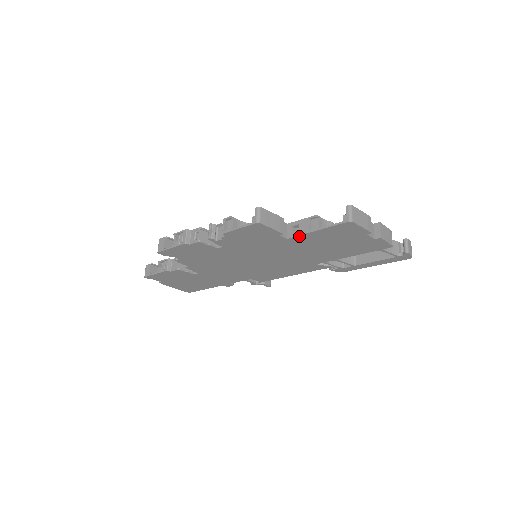
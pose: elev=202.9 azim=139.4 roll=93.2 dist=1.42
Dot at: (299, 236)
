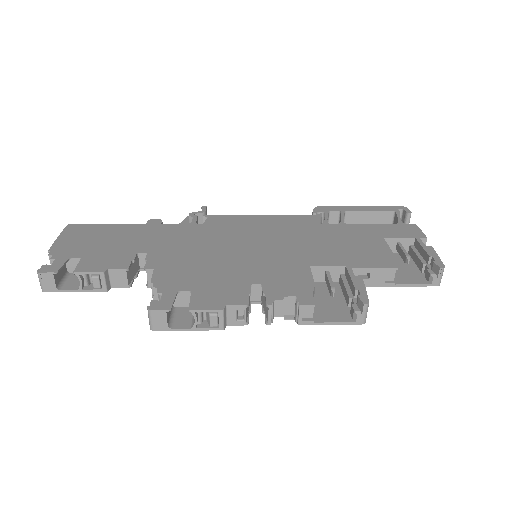
Dot at: (366, 285)
